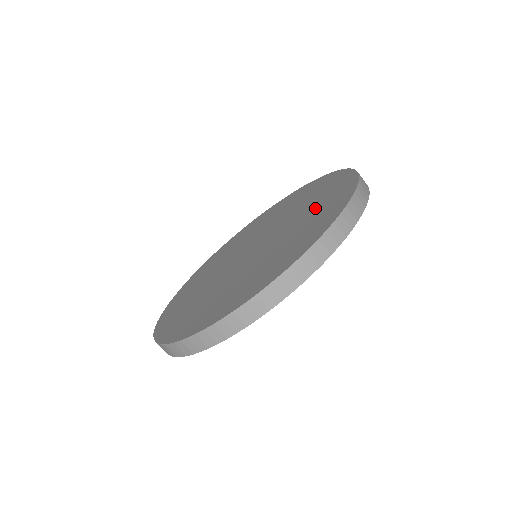
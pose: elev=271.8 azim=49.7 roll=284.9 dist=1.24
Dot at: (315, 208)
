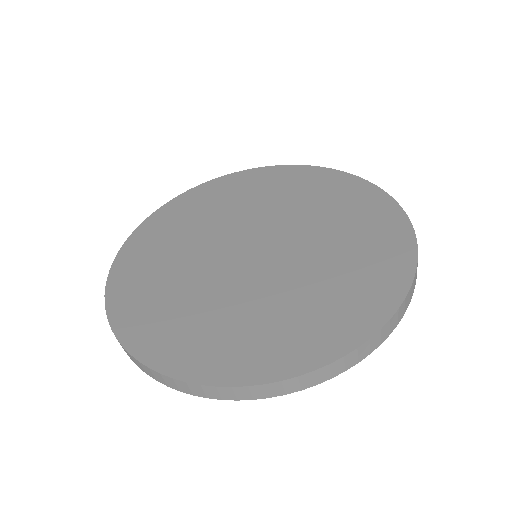
Dot at: (350, 262)
